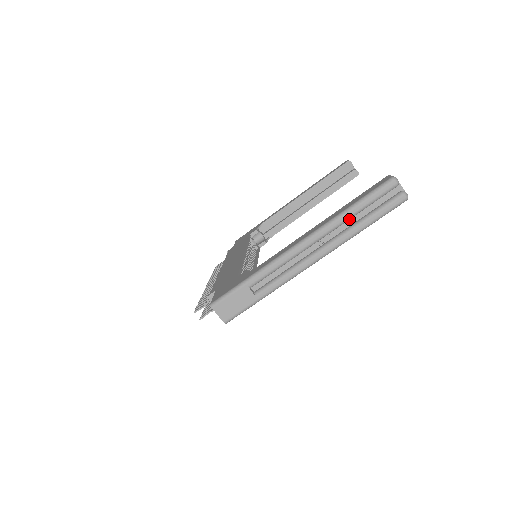
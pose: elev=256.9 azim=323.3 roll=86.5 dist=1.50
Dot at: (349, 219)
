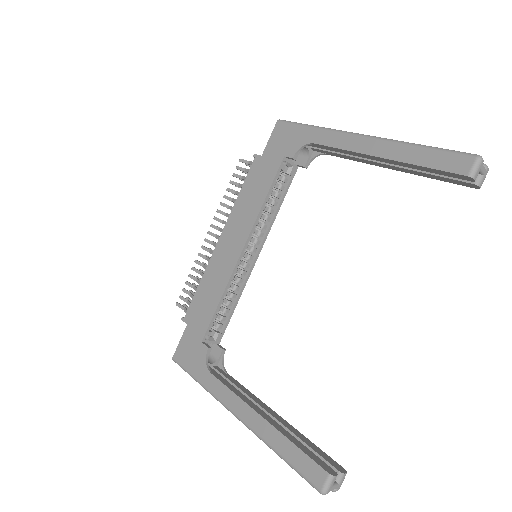
Dot at: occluded
